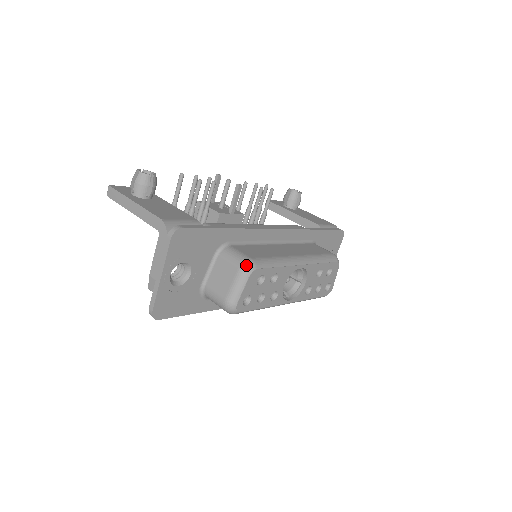
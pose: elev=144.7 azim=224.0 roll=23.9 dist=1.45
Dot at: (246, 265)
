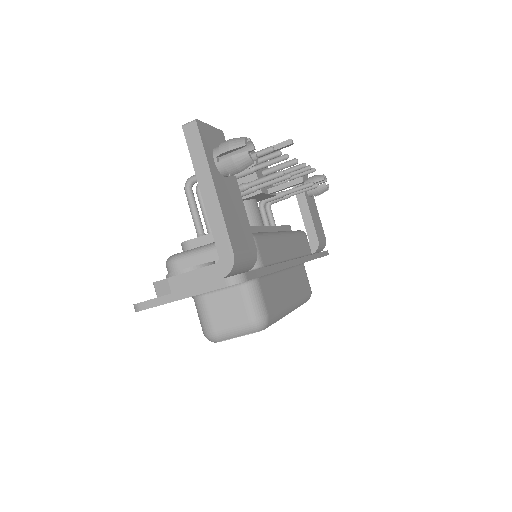
Dot at: (261, 323)
